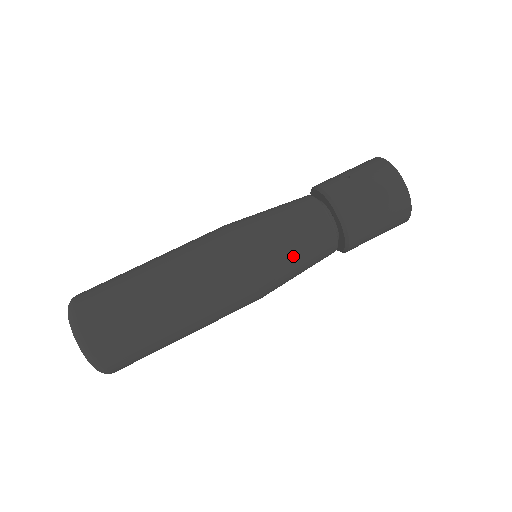
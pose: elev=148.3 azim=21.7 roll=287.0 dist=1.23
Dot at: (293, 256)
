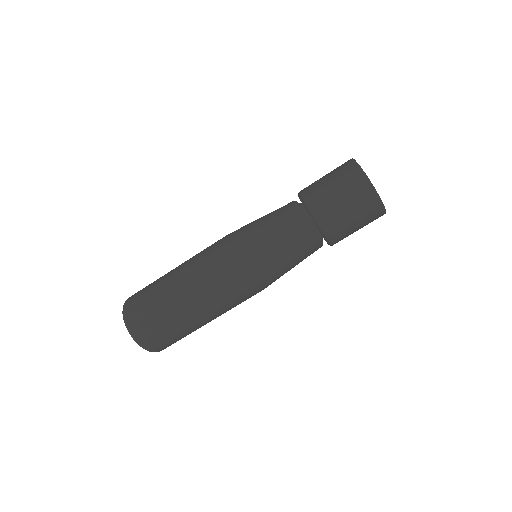
Dot at: (273, 250)
